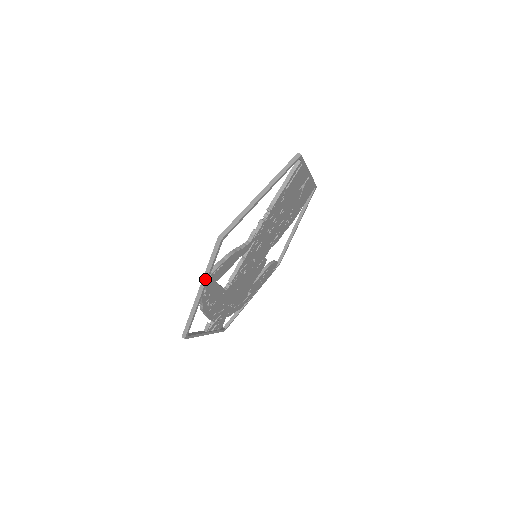
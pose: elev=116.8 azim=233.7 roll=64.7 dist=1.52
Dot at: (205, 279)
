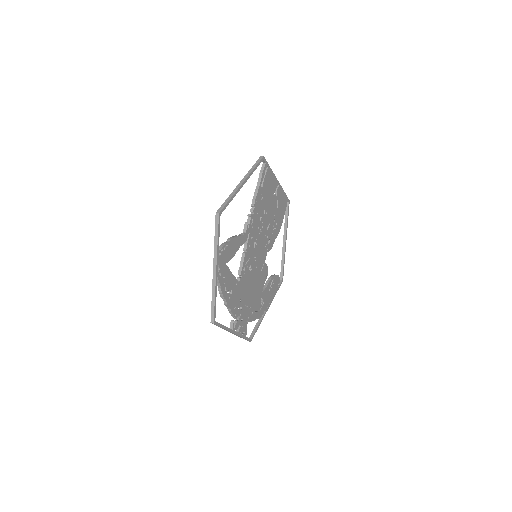
Dot at: (215, 255)
